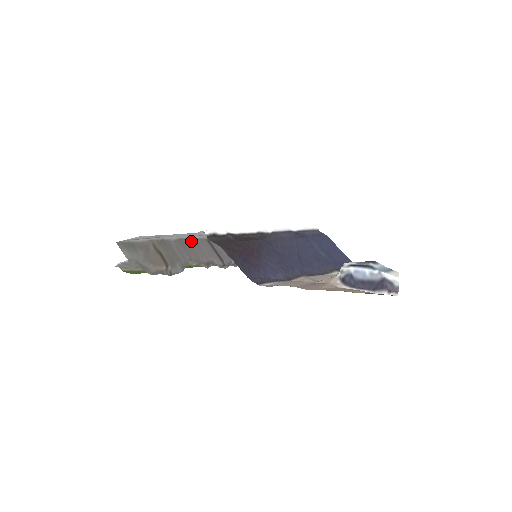
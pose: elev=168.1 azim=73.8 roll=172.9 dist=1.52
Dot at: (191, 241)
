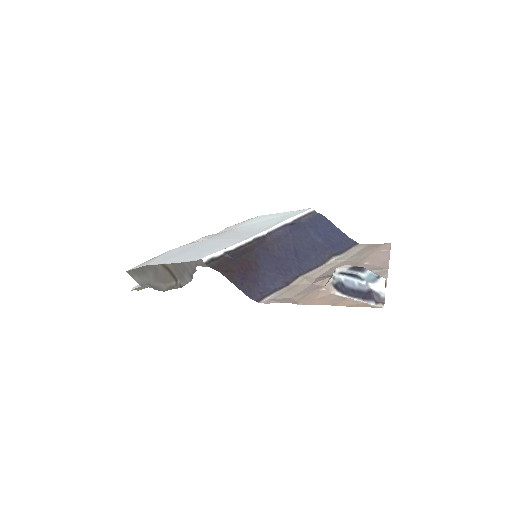
Dot at: occluded
